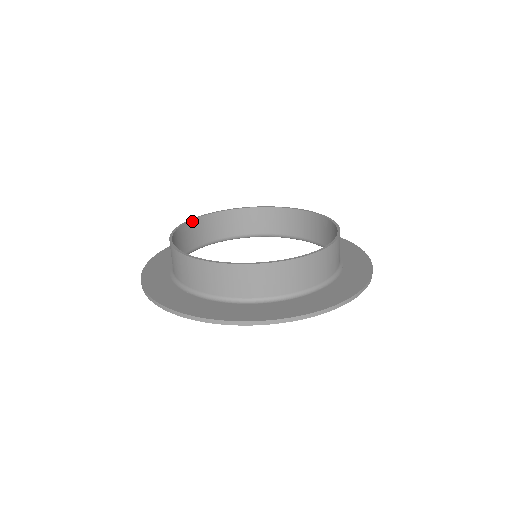
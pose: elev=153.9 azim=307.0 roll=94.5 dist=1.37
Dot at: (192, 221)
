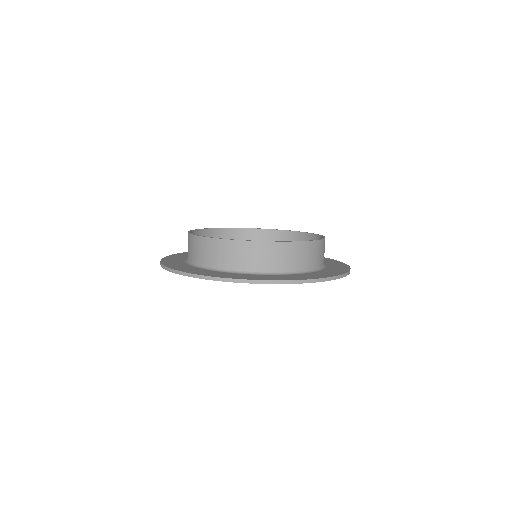
Dot at: occluded
